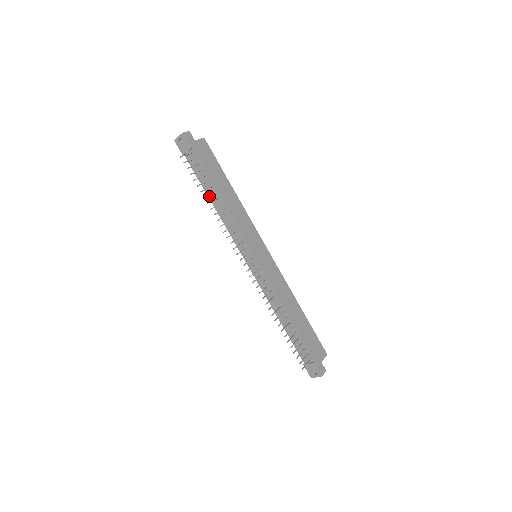
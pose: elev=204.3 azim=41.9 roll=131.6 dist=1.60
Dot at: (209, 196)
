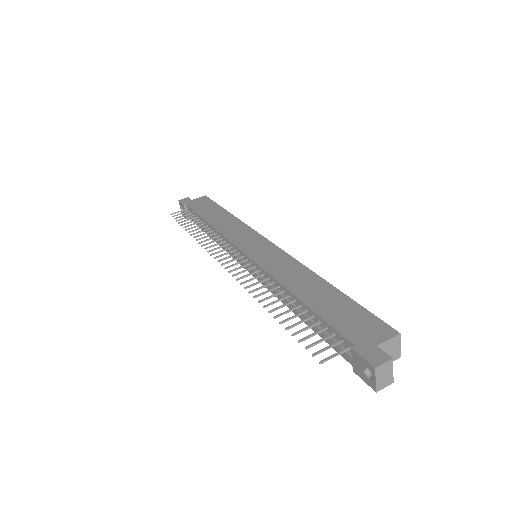
Dot at: (207, 234)
